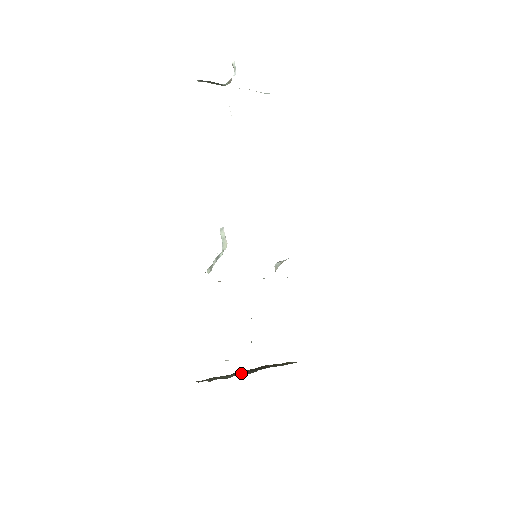
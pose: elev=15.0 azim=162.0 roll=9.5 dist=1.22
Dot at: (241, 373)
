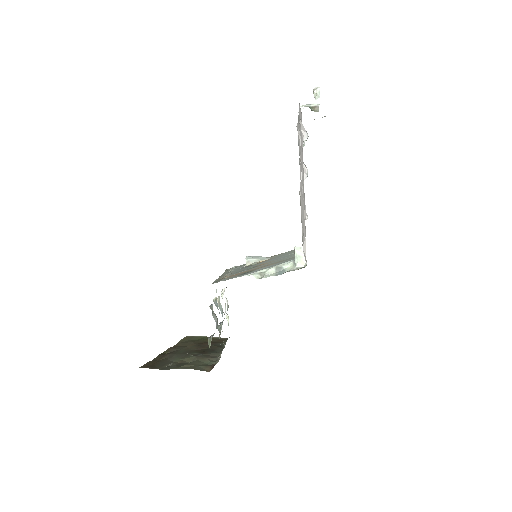
Dot at: (207, 357)
